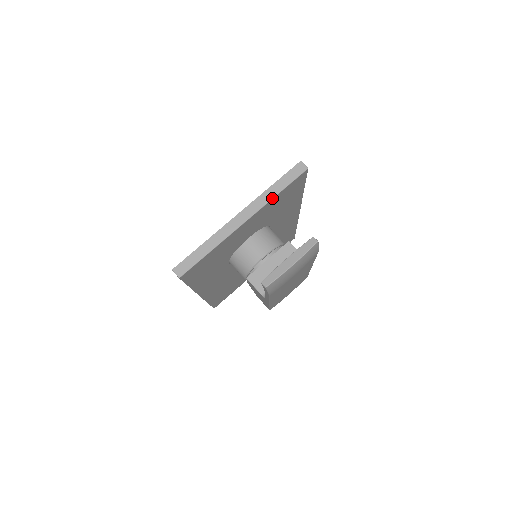
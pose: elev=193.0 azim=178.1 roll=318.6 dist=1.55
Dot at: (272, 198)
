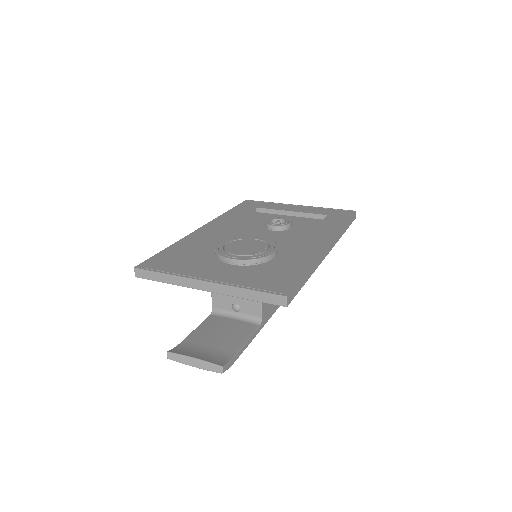
Dot at: (238, 297)
